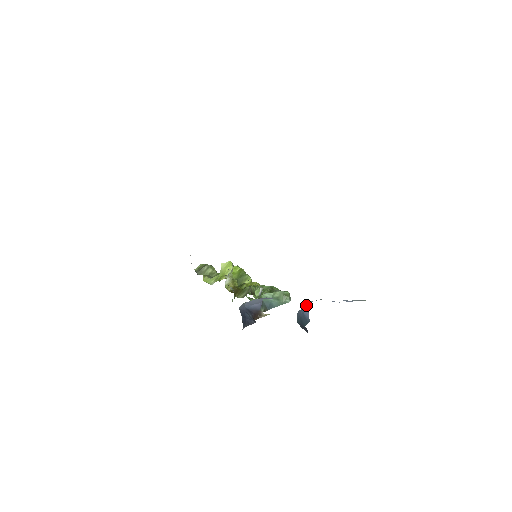
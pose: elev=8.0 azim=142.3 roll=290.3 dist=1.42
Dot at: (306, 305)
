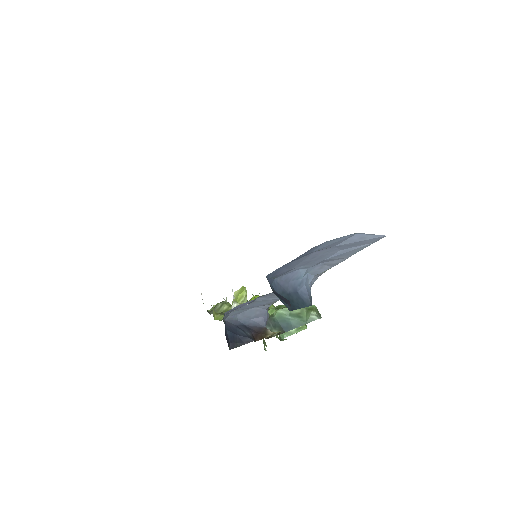
Dot at: (296, 274)
